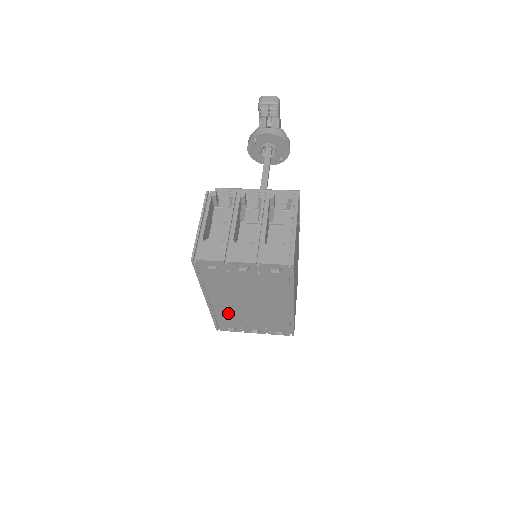
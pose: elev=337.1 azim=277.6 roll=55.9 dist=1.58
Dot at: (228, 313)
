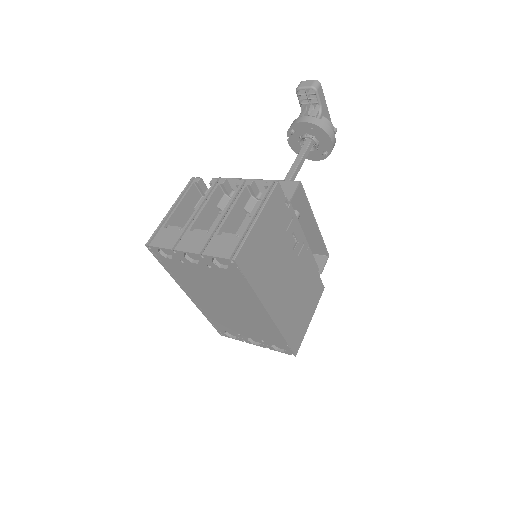
Dot at: (217, 315)
